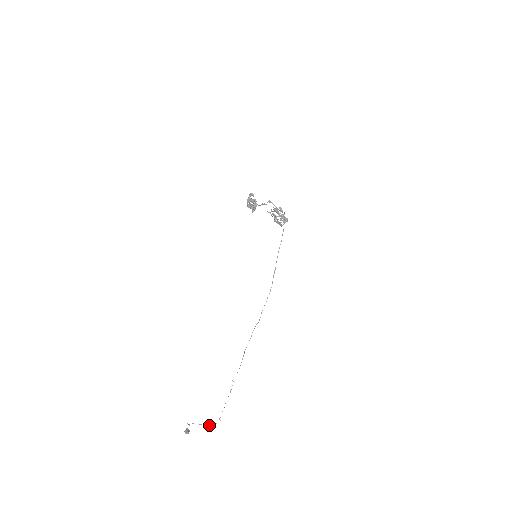
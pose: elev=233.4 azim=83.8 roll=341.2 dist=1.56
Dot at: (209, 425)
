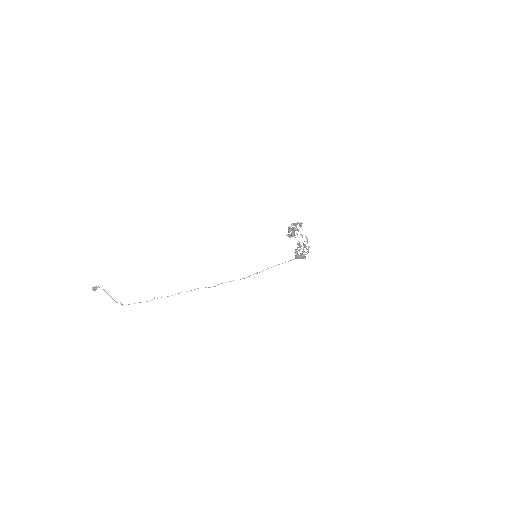
Dot at: occluded
